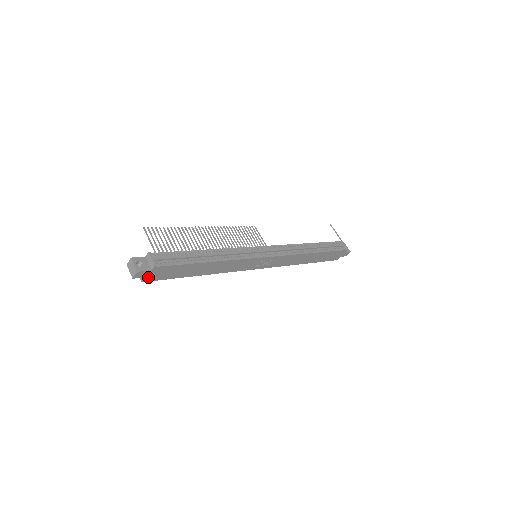
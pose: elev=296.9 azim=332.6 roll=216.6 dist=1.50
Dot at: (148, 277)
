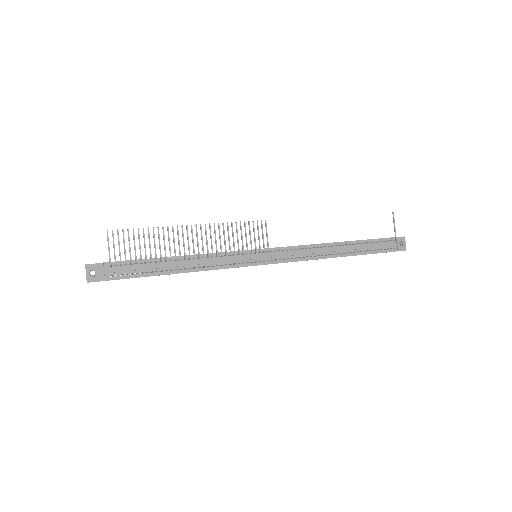
Dot at: occluded
